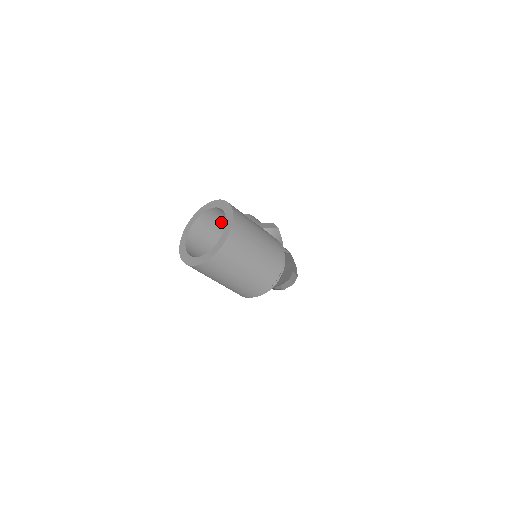
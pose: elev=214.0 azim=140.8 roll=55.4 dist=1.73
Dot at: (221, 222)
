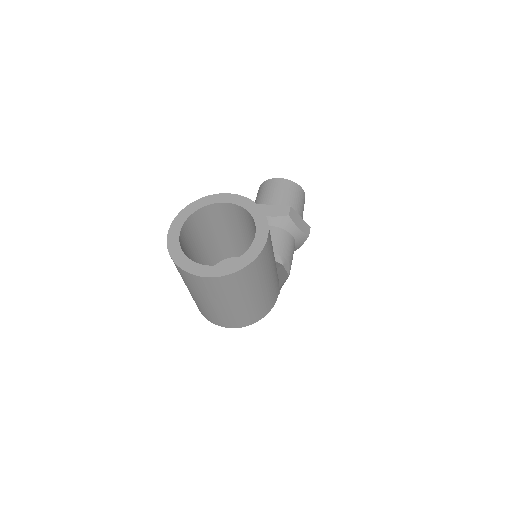
Dot at: (248, 227)
